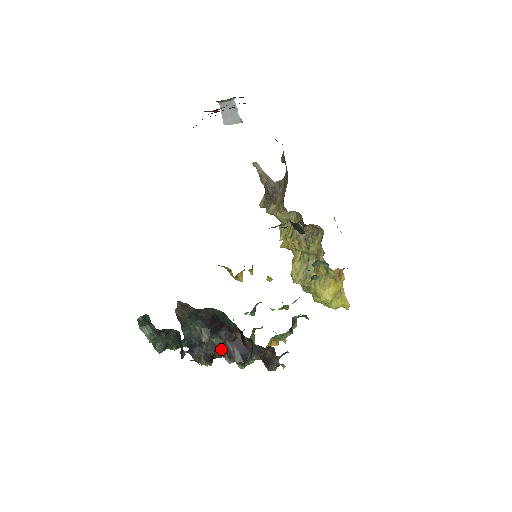
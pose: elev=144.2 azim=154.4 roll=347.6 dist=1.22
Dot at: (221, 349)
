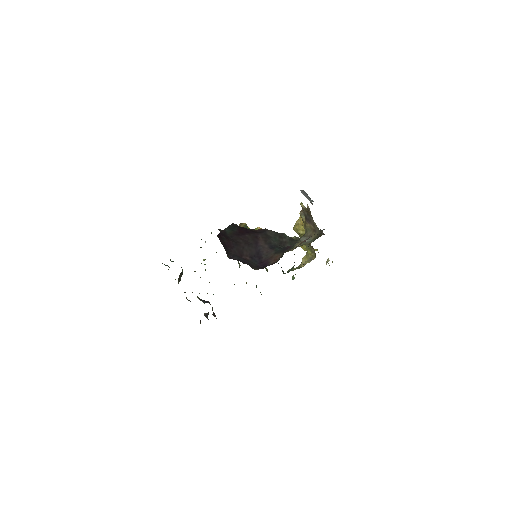
Dot at: (197, 296)
